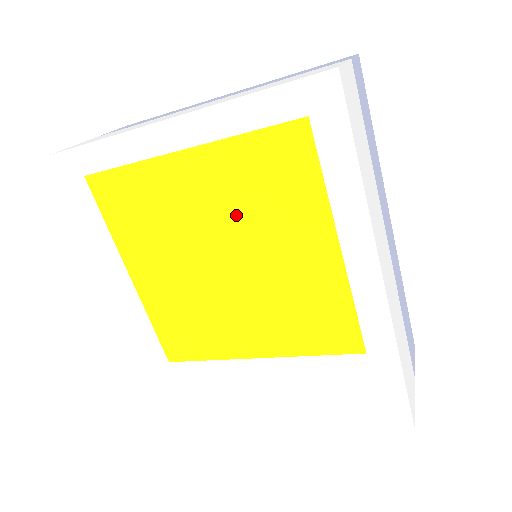
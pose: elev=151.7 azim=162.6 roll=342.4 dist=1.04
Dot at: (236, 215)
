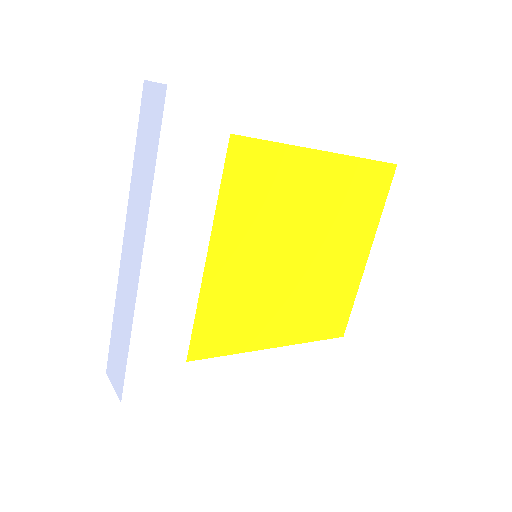
Dot at: (329, 217)
